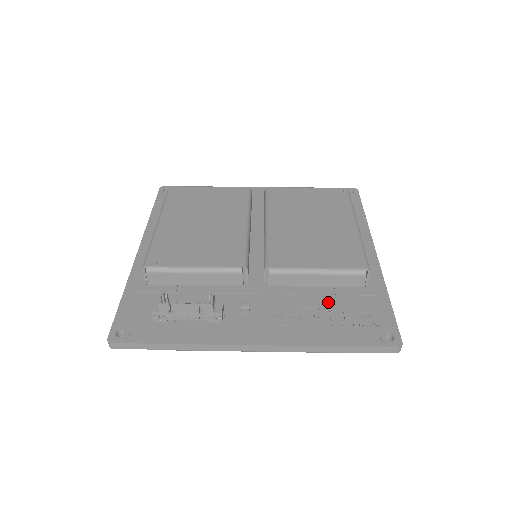
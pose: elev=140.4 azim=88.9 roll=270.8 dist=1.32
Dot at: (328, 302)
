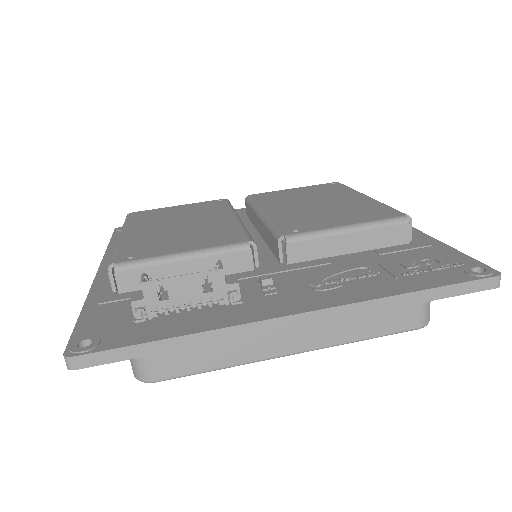
Dot at: (374, 261)
